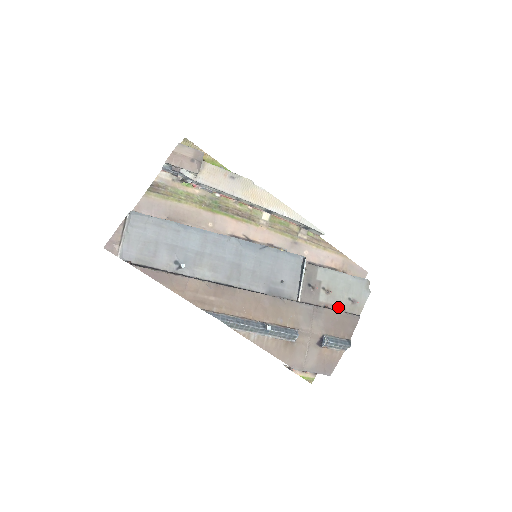
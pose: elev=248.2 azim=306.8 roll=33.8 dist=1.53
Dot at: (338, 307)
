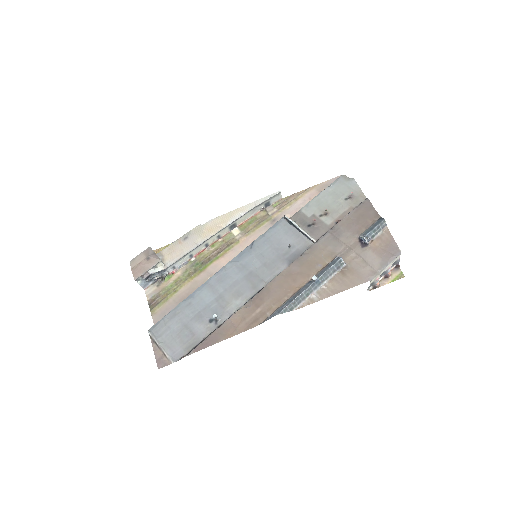
Dot at: (346, 212)
